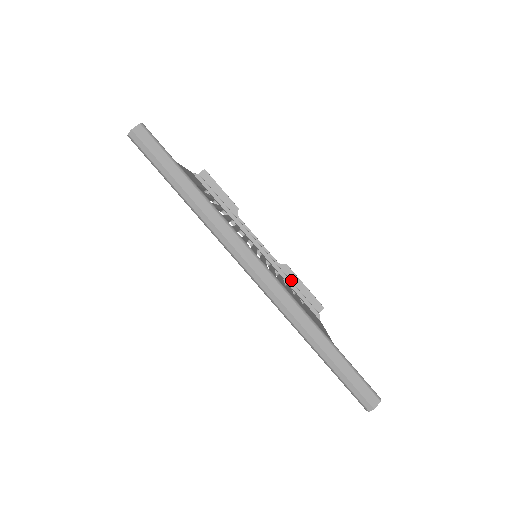
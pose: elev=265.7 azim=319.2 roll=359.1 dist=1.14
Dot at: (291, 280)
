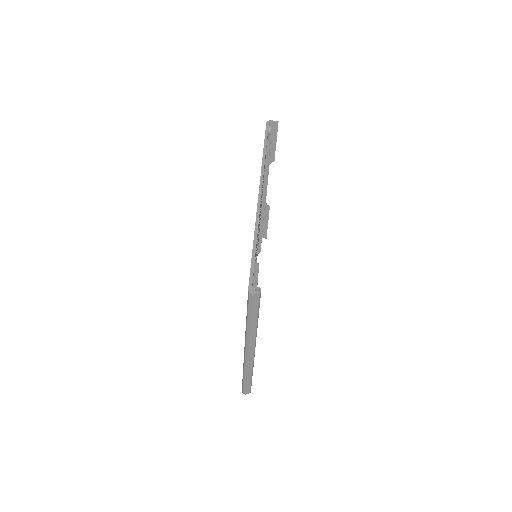
Dot at: occluded
